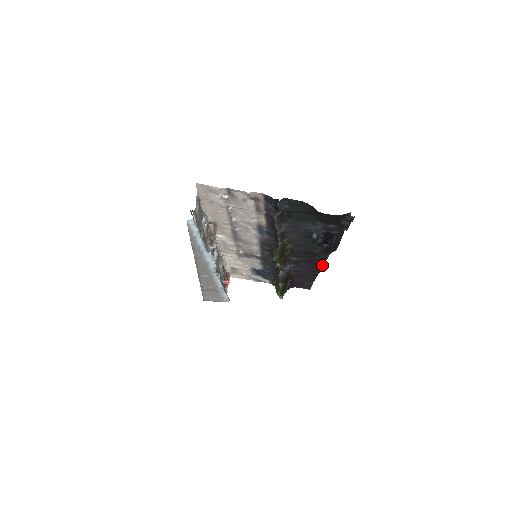
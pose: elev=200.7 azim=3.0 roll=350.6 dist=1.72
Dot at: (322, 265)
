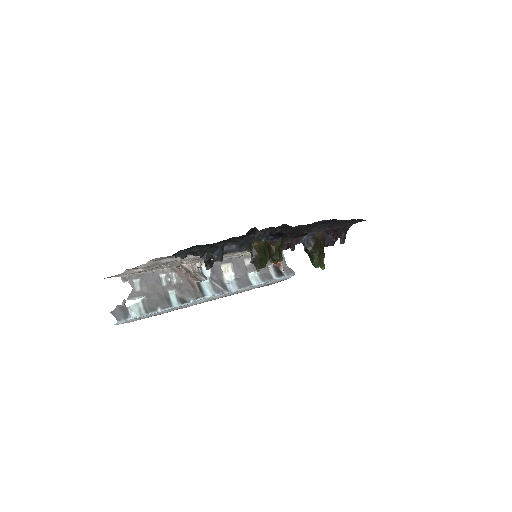
Dot at: (336, 220)
